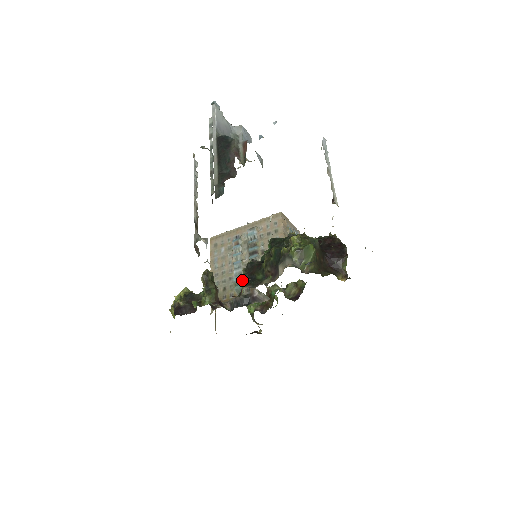
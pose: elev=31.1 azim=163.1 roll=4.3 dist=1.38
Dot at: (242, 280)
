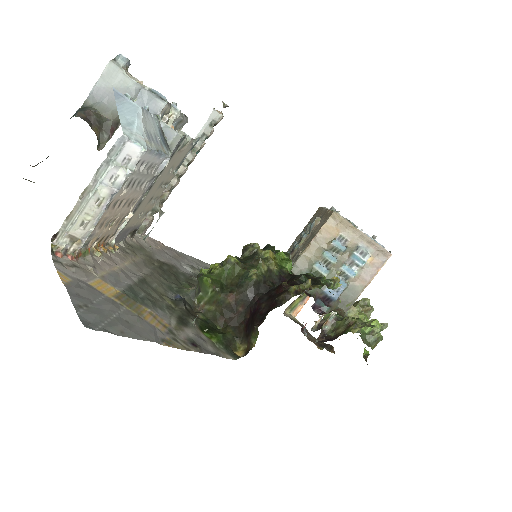
Dot at: occluded
